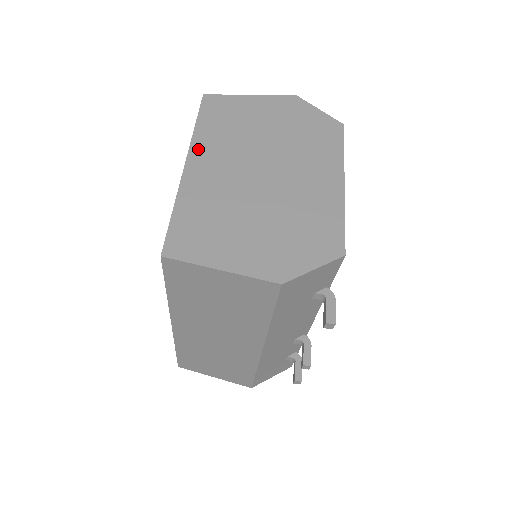
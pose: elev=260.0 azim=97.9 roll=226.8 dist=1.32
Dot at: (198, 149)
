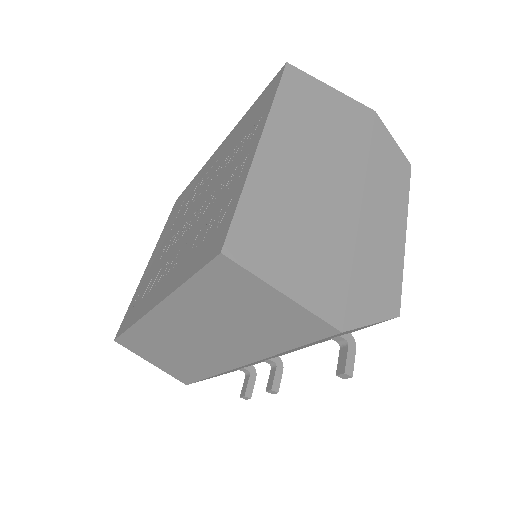
Dot at: (275, 129)
